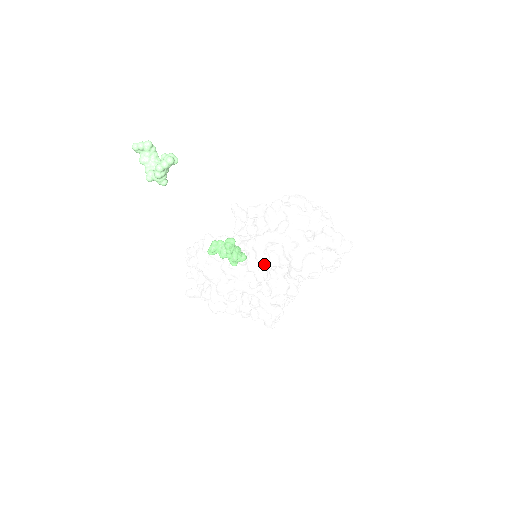
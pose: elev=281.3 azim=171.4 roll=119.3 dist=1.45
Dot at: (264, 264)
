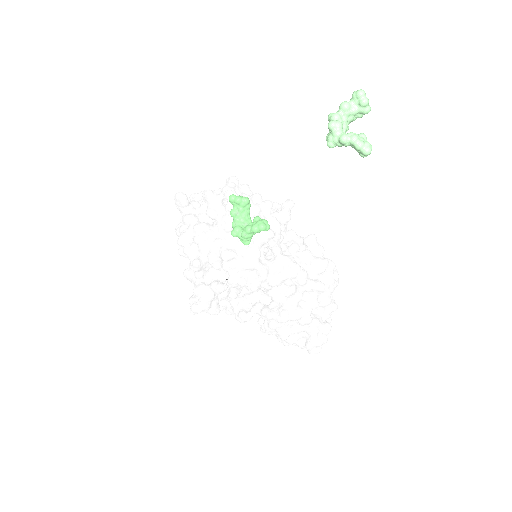
Dot at: (273, 285)
